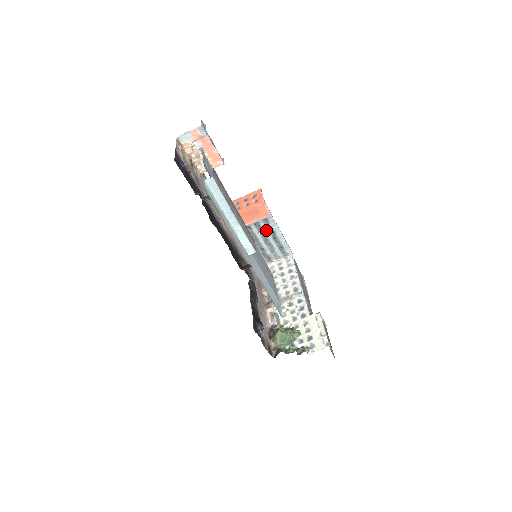
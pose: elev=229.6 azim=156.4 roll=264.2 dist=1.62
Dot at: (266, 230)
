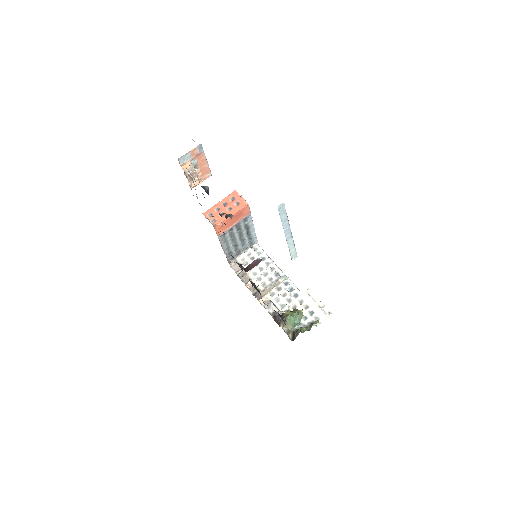
Dot at: (243, 228)
